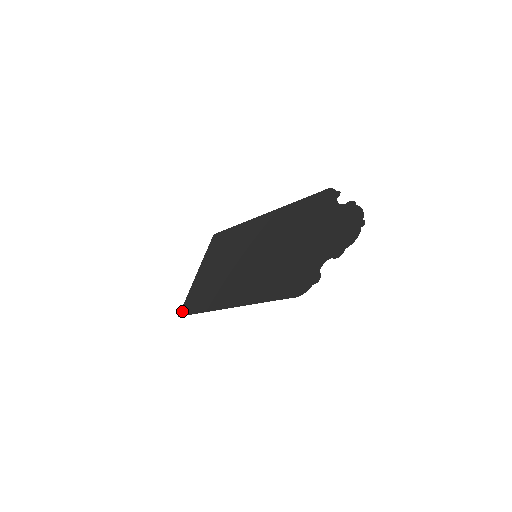
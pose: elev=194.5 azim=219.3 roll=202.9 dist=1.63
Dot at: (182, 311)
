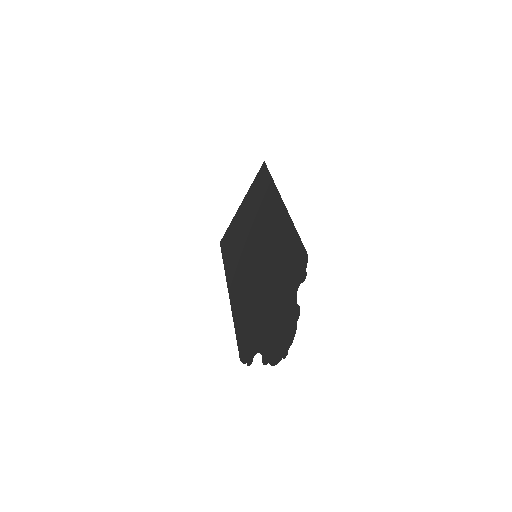
Dot at: (222, 240)
